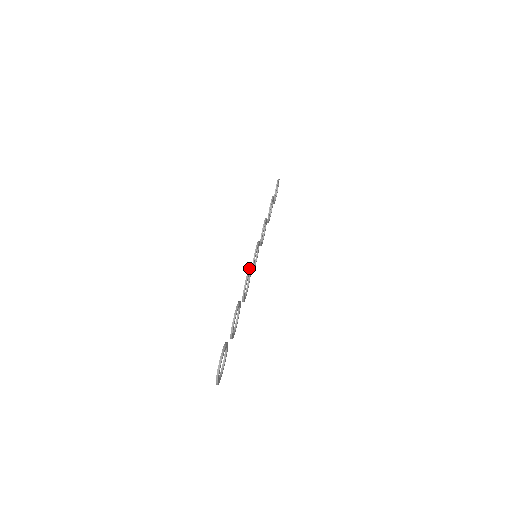
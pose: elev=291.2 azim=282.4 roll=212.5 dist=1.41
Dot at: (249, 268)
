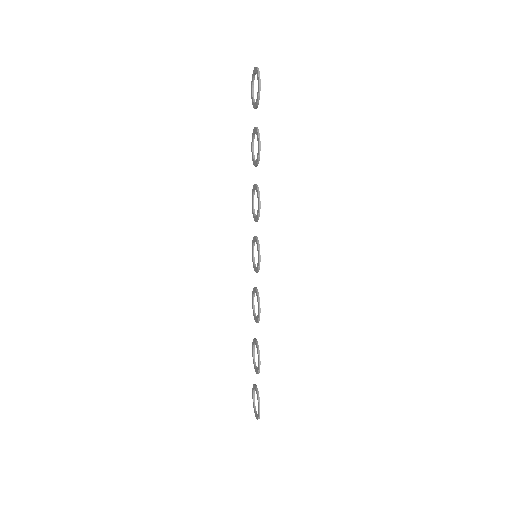
Dot at: (252, 209)
